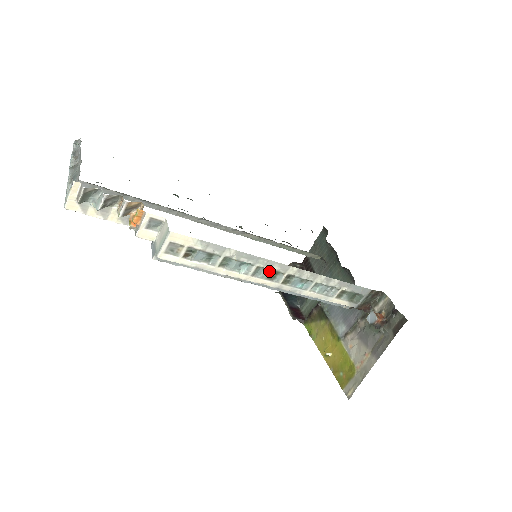
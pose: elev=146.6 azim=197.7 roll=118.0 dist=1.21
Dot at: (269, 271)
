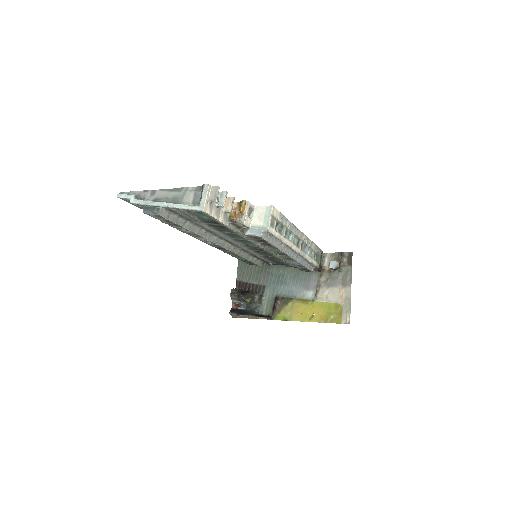
Dot at: (297, 239)
